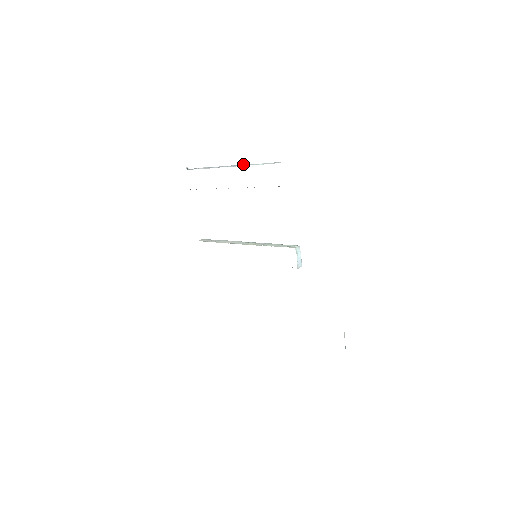
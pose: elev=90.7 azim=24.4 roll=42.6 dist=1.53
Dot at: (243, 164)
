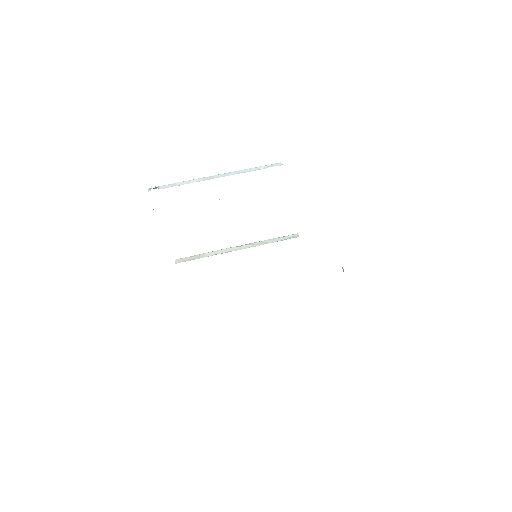
Dot at: (235, 171)
